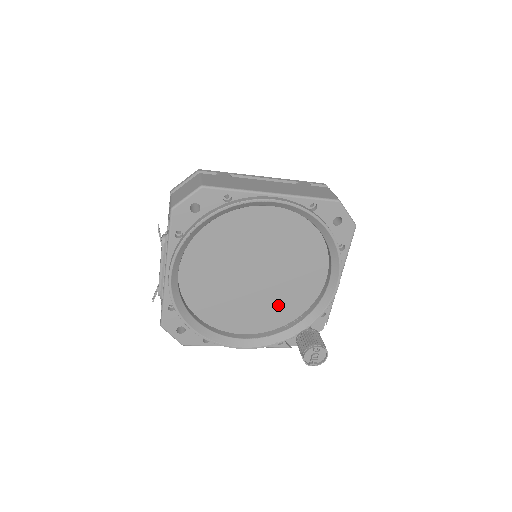
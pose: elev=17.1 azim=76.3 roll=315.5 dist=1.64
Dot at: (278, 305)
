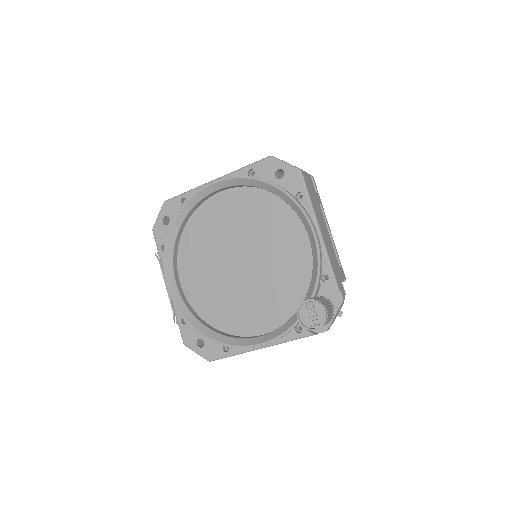
Dot at: (280, 288)
